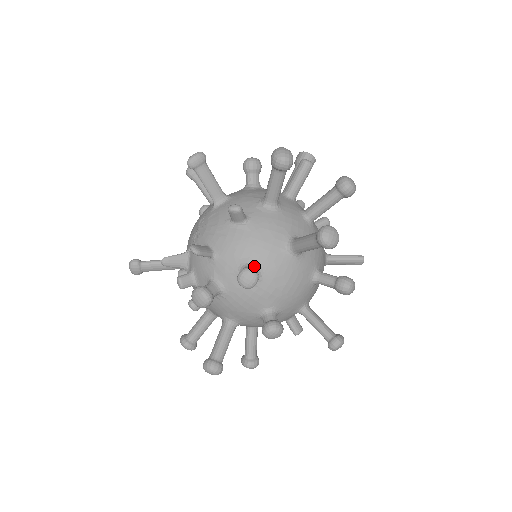
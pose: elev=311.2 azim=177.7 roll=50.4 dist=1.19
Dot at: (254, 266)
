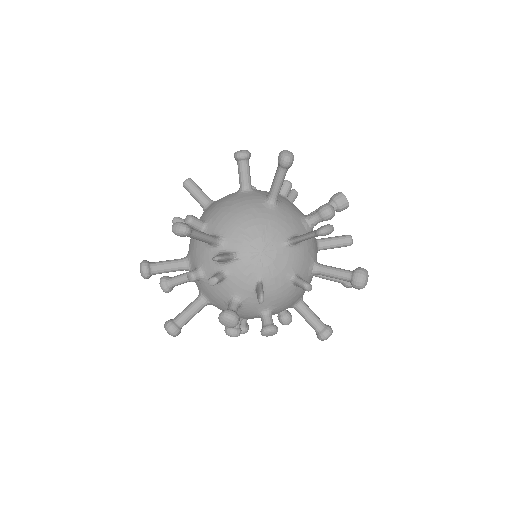
Dot at: (273, 313)
